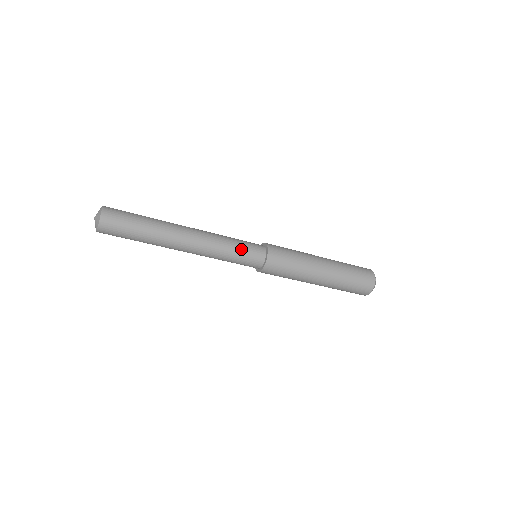
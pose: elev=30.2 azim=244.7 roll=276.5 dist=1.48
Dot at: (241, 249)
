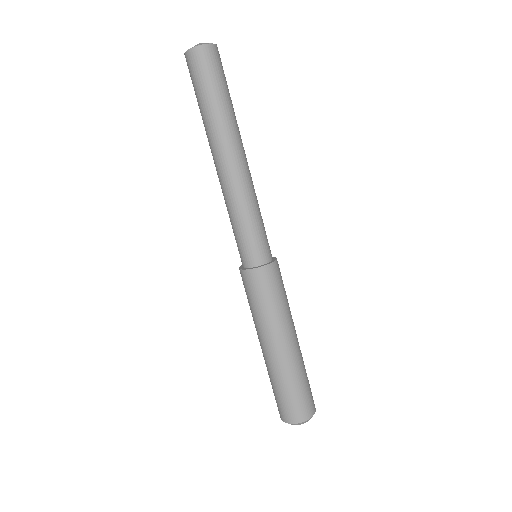
Dot at: occluded
